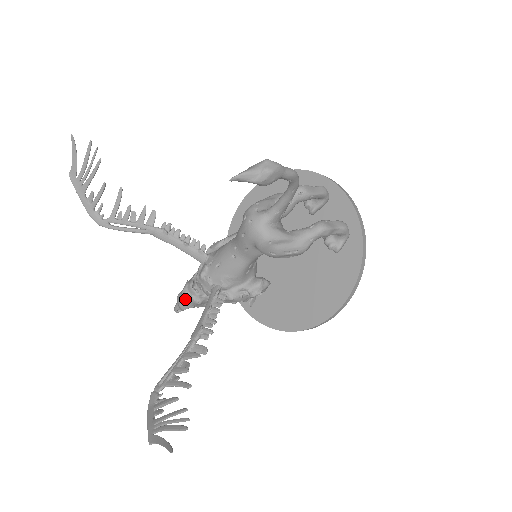
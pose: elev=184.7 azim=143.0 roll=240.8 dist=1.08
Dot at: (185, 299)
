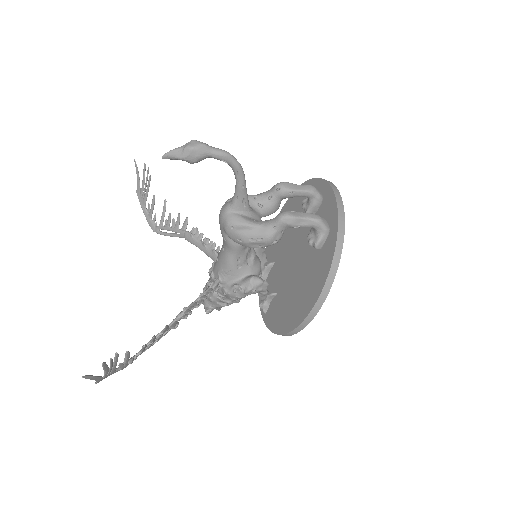
Dot at: occluded
